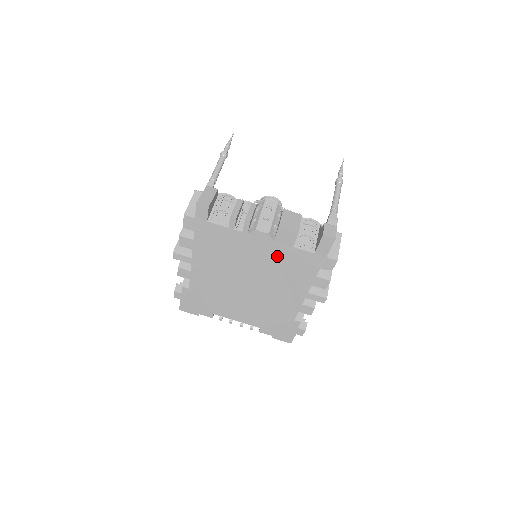
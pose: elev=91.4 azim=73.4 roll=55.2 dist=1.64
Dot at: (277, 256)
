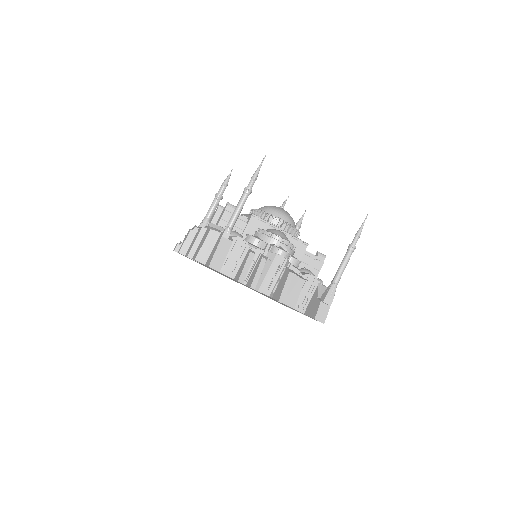
Dot at: occluded
